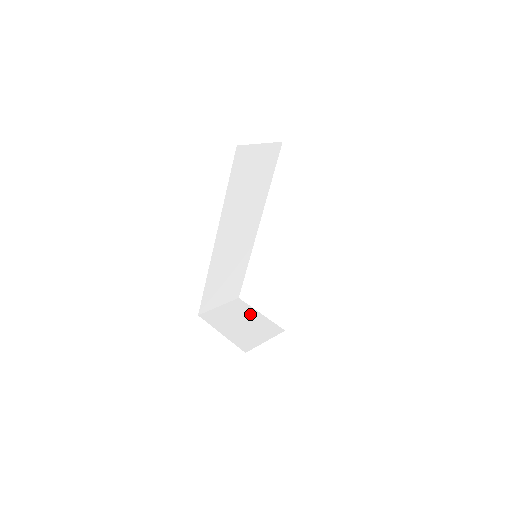
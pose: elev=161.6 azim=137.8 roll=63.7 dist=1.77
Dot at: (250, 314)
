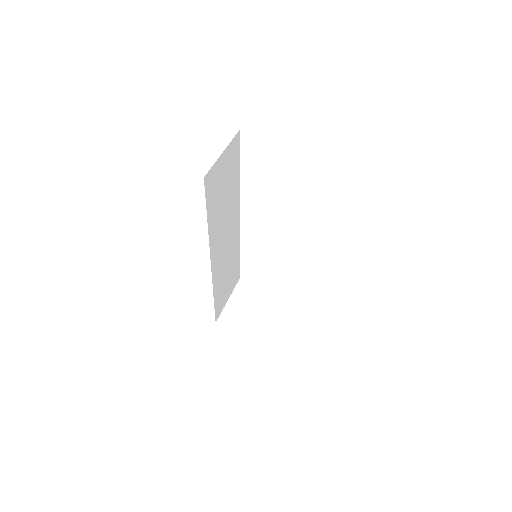
Dot at: (261, 293)
